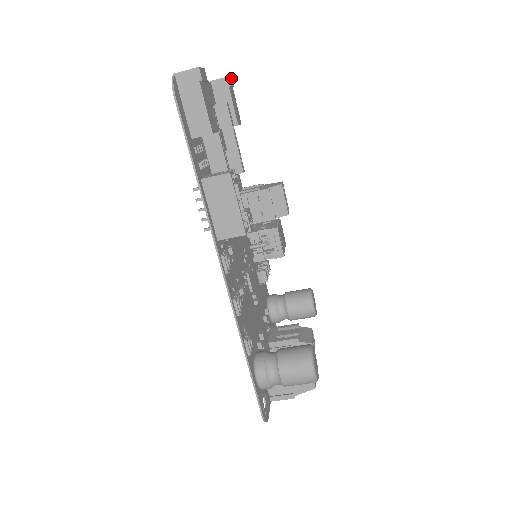
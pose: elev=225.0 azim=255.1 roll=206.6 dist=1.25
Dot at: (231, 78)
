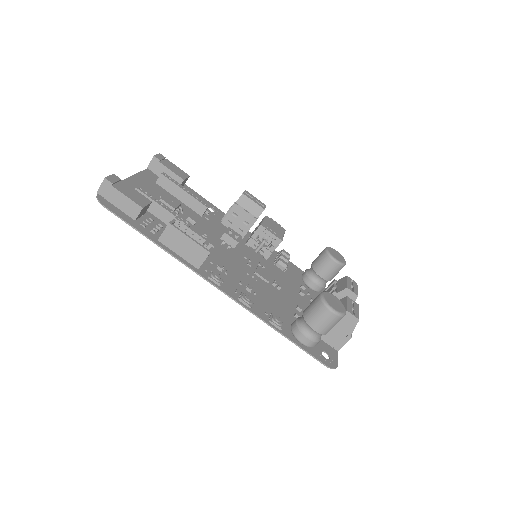
Dot at: (159, 154)
